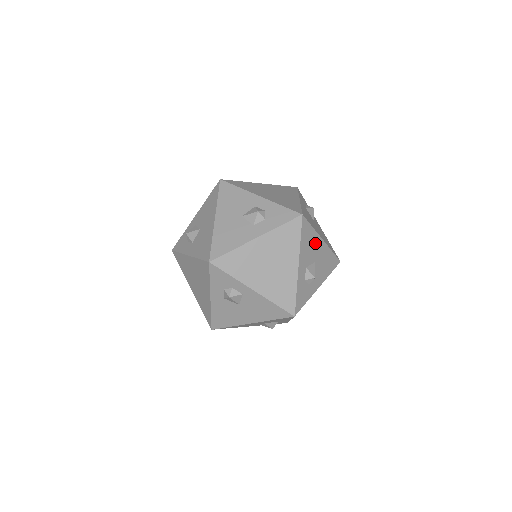
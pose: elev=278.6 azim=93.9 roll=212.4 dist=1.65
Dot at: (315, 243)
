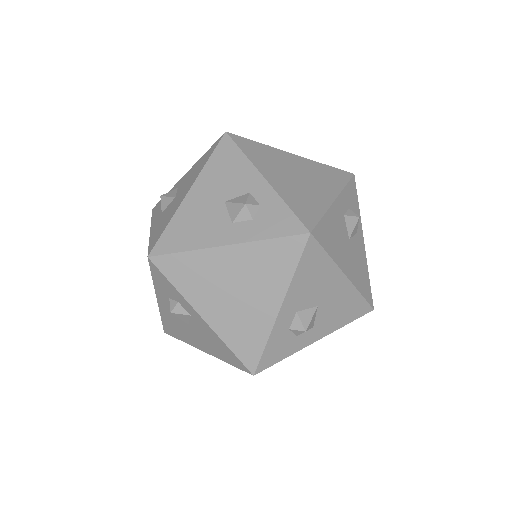
Dot at: (327, 279)
